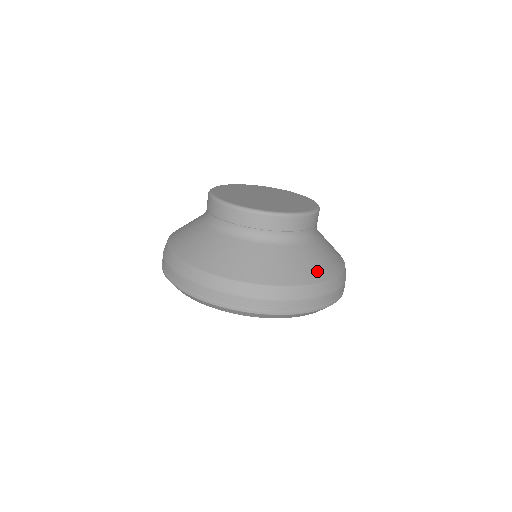
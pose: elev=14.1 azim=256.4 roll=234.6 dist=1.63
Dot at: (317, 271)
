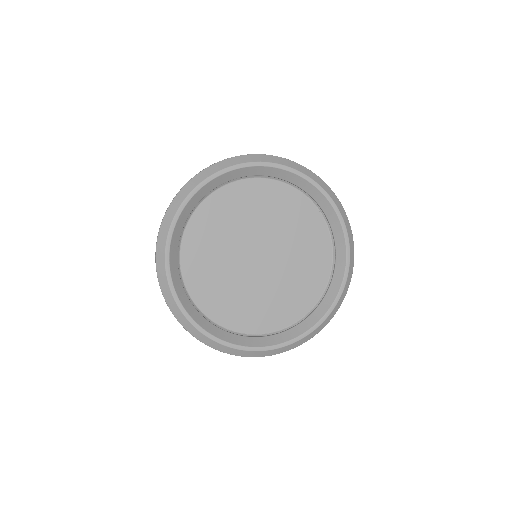
Dot at: occluded
